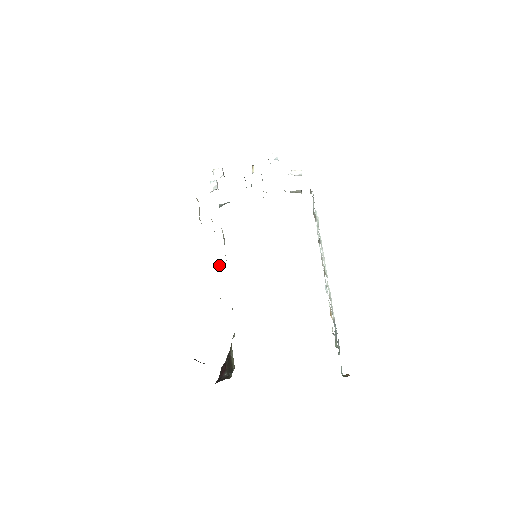
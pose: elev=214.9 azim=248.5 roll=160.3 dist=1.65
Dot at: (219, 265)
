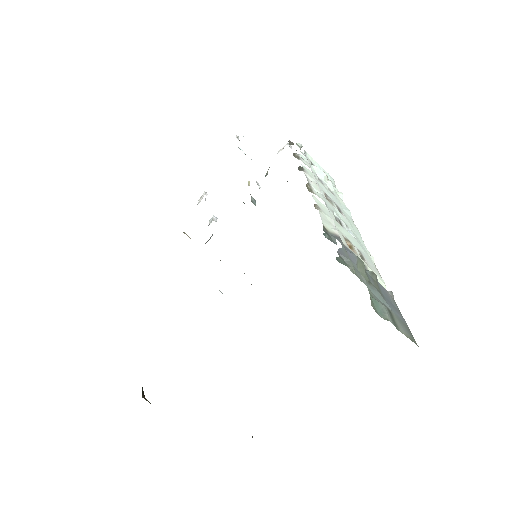
Dot at: occluded
